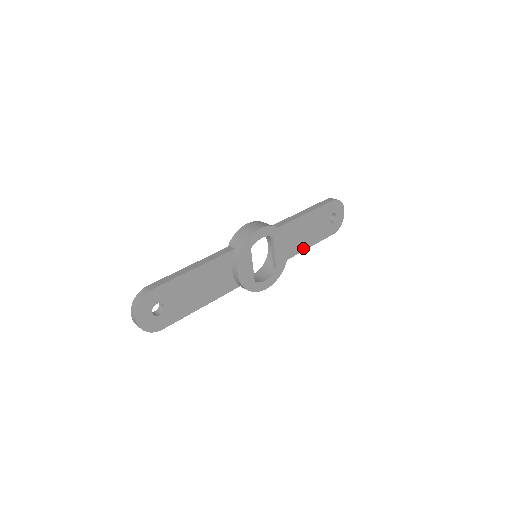
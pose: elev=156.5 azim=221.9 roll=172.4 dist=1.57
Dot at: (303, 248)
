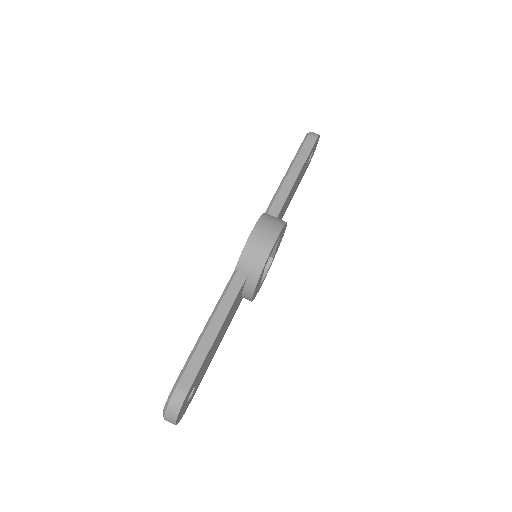
Dot at: (286, 209)
